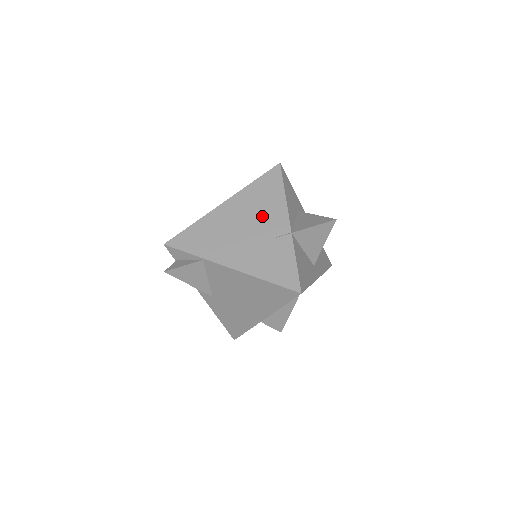
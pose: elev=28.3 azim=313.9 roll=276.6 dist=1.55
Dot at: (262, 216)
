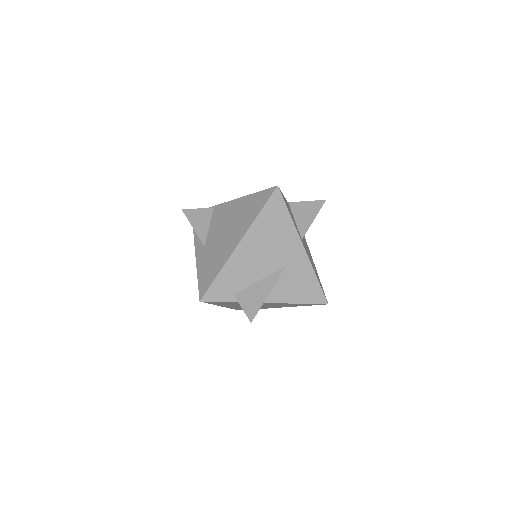
Dot at: occluded
